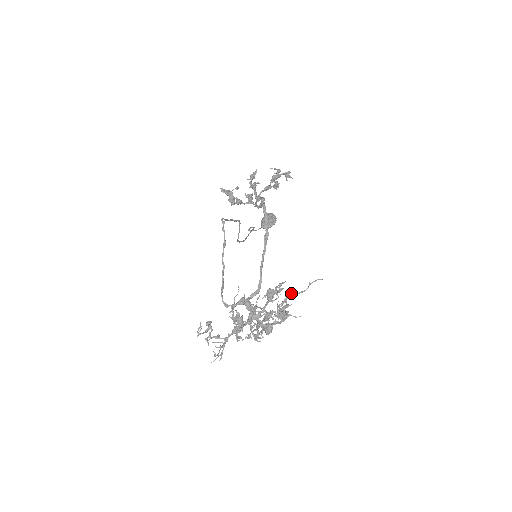
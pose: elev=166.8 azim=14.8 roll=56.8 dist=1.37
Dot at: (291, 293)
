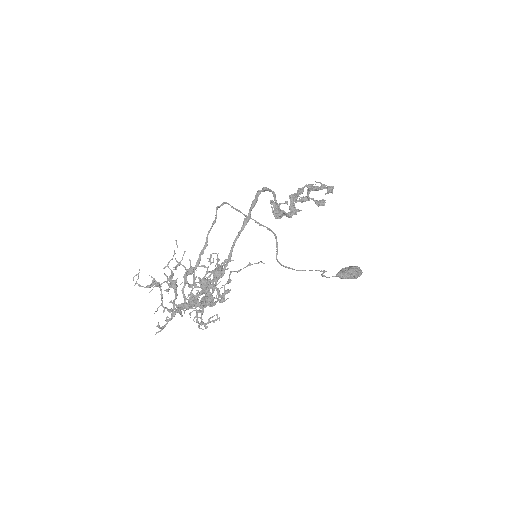
Dot at: (230, 271)
